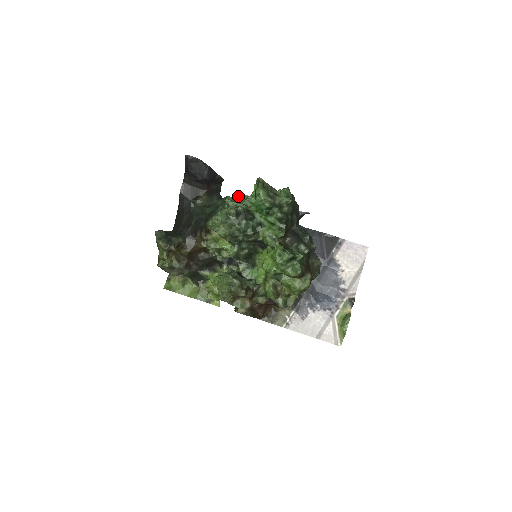
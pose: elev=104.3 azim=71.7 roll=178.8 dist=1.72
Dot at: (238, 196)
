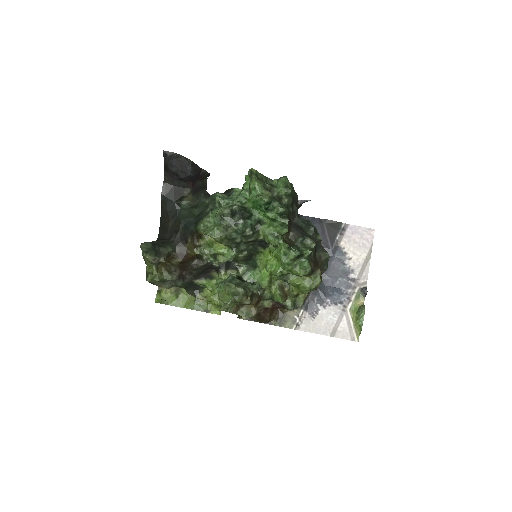
Dot at: (226, 190)
